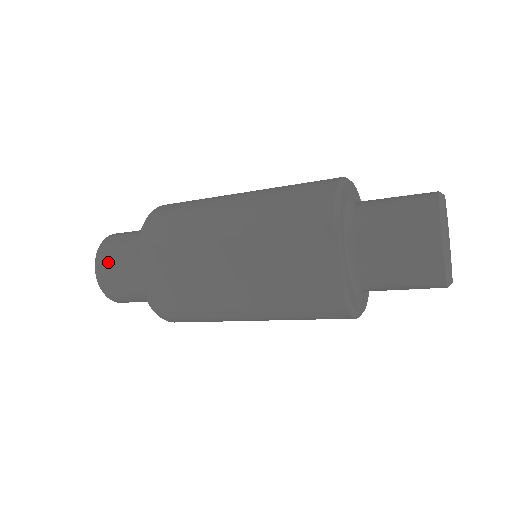
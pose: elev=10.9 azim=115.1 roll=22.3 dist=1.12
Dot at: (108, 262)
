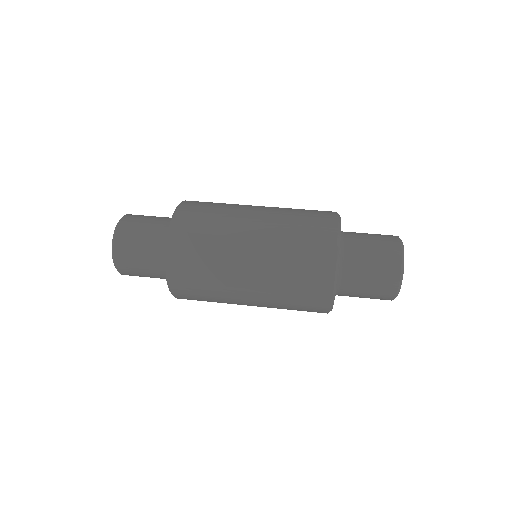
Dot at: (129, 238)
